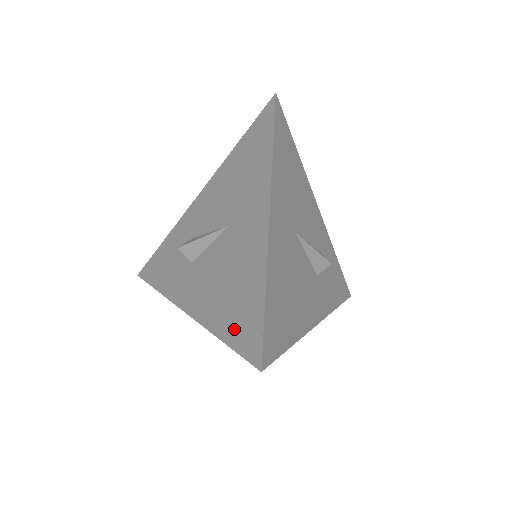
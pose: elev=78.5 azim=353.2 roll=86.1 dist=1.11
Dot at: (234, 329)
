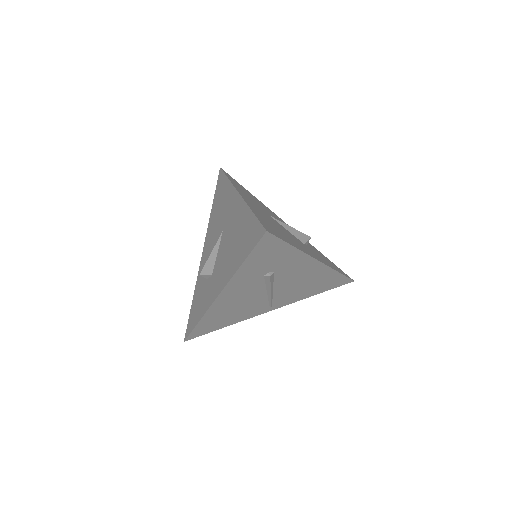
Dot at: (246, 247)
